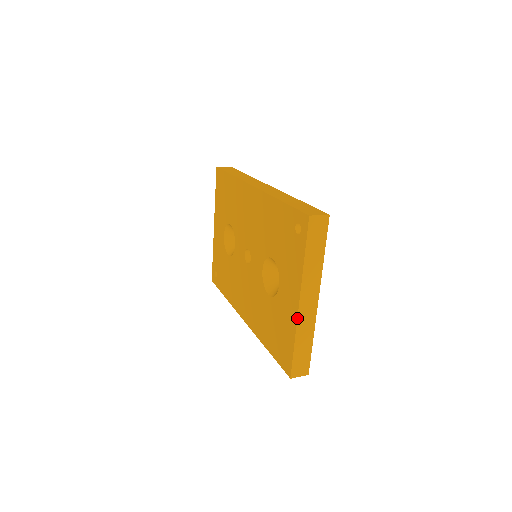
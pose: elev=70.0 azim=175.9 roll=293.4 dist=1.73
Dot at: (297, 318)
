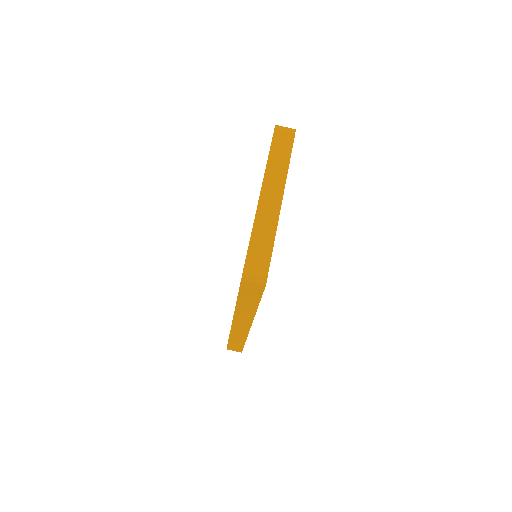
Dot at: (256, 210)
